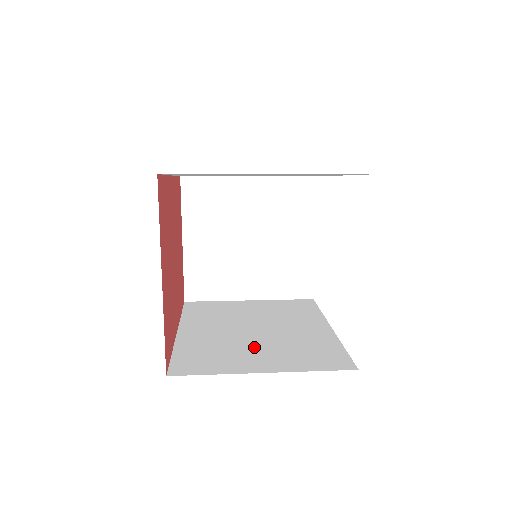
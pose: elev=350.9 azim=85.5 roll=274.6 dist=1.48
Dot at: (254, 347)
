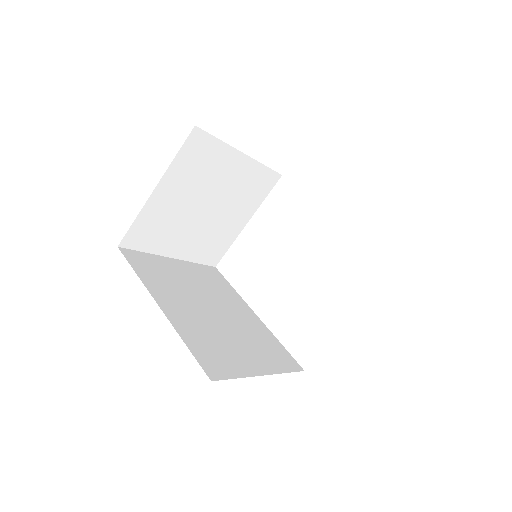
Dot at: (234, 339)
